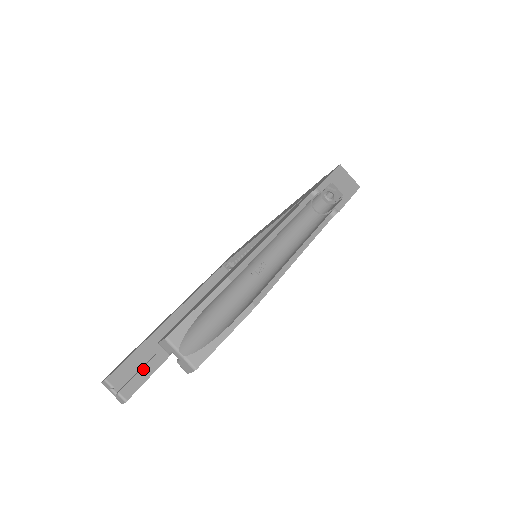
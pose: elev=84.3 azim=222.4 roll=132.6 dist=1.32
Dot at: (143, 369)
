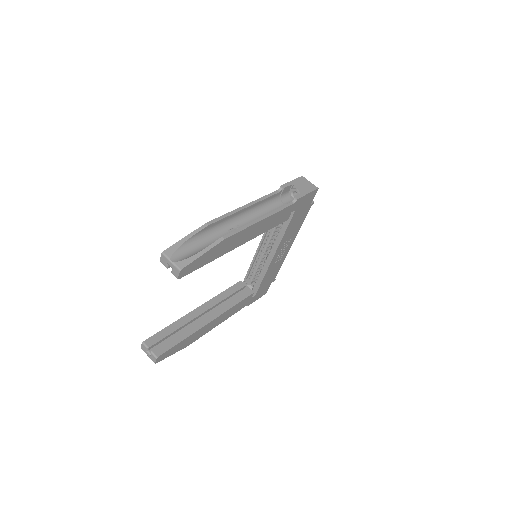
Dot at: (172, 339)
